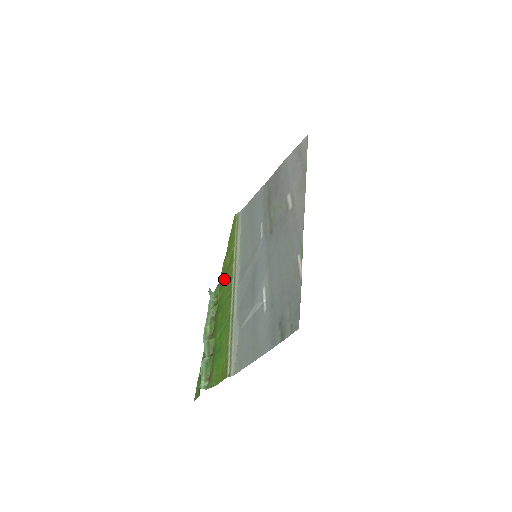
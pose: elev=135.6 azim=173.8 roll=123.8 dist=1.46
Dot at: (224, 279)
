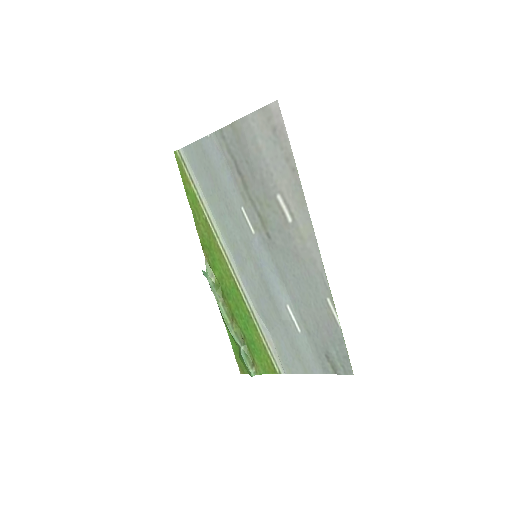
Dot at: (212, 257)
